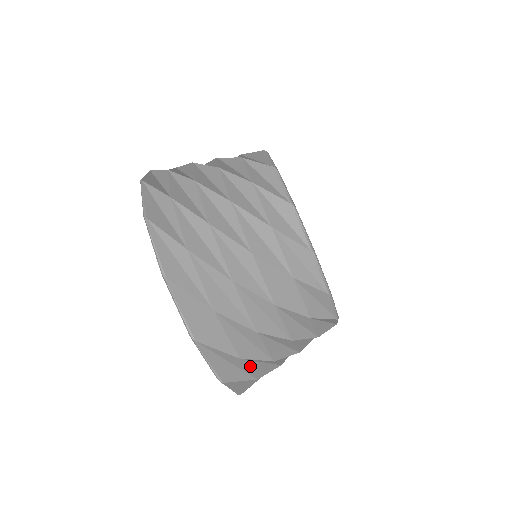
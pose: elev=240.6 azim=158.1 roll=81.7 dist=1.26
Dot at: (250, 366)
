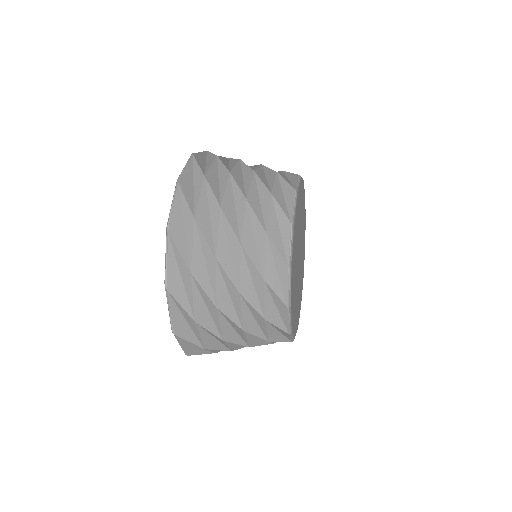
Dot at: occluded
